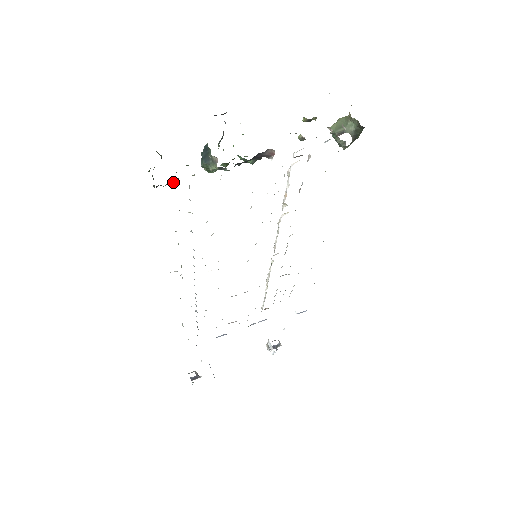
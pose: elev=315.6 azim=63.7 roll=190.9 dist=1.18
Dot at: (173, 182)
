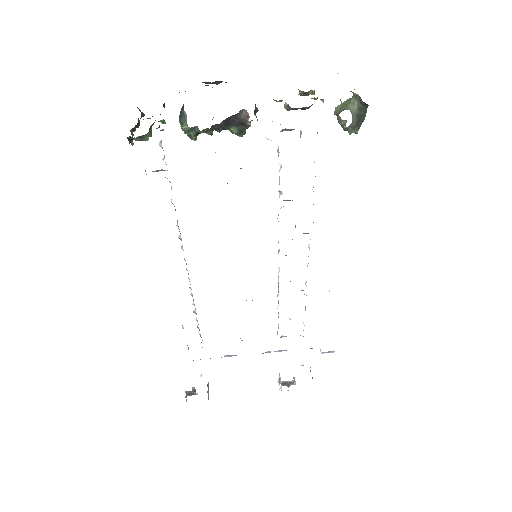
Dot at: (145, 137)
